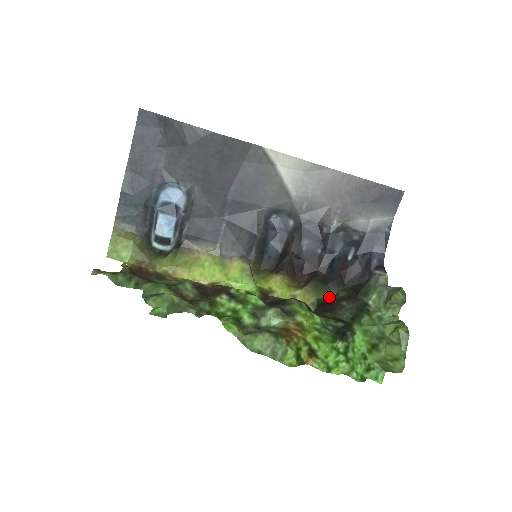
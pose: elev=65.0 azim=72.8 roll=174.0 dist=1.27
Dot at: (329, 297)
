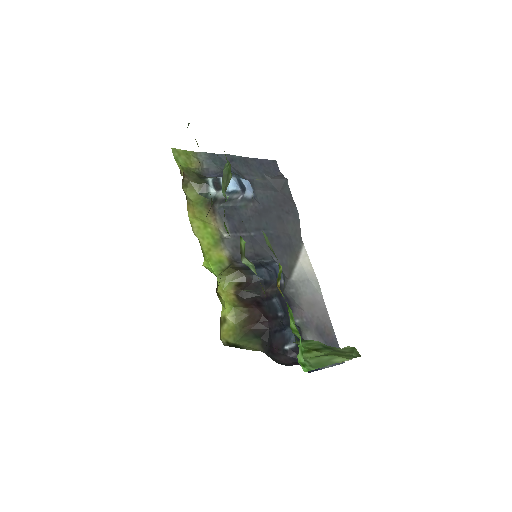
Dot at: (249, 349)
